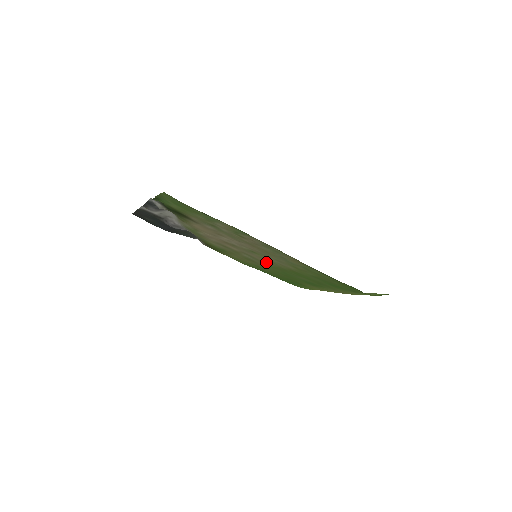
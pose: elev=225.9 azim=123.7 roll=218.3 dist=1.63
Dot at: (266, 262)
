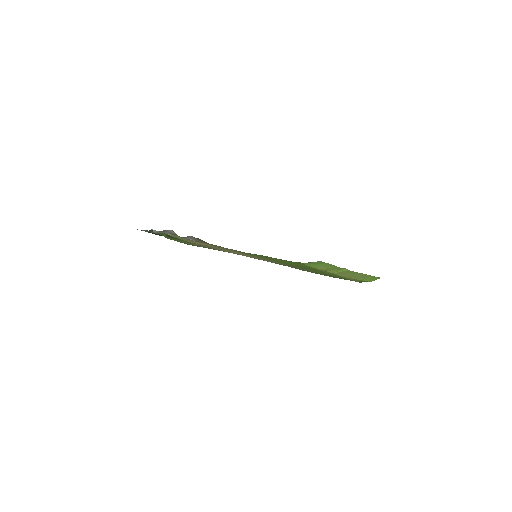
Dot at: occluded
